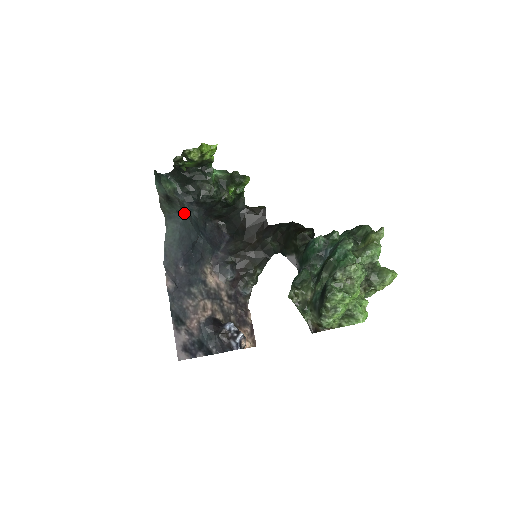
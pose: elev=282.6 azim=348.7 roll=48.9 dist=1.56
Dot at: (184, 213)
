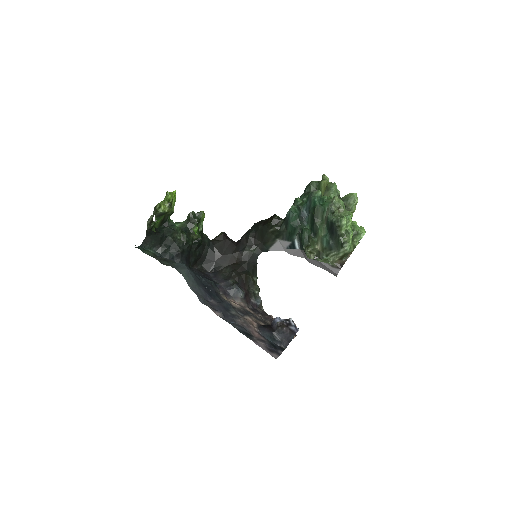
Dot at: occluded
